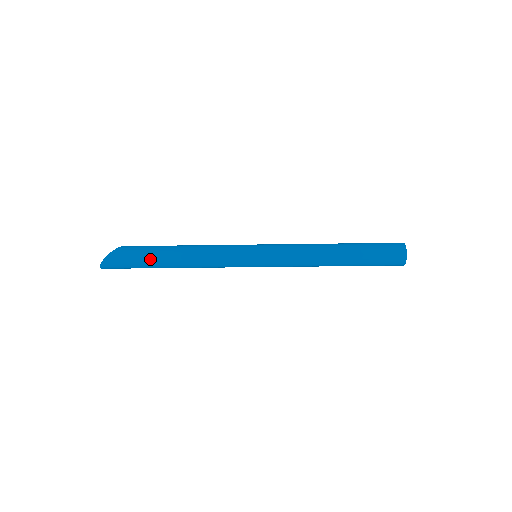
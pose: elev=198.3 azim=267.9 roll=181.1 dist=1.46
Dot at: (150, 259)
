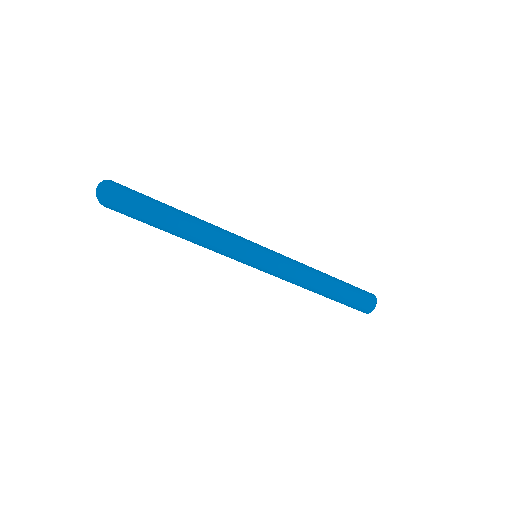
Dot at: (160, 203)
